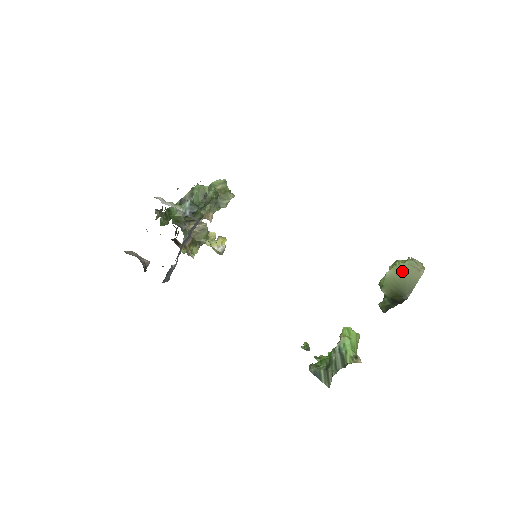
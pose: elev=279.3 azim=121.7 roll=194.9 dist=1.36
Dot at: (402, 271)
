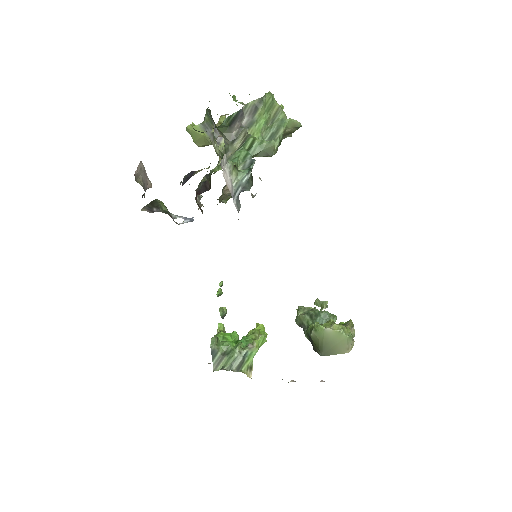
Dot at: (339, 339)
